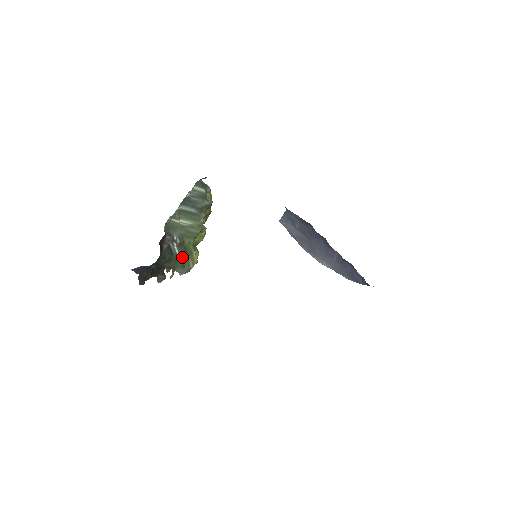
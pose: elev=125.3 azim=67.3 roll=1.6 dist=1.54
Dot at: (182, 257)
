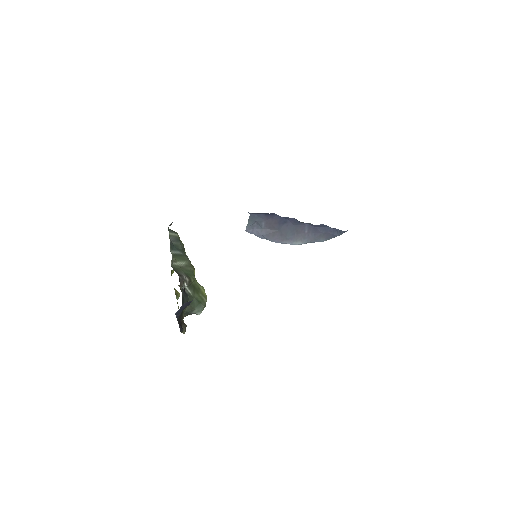
Dot at: (195, 295)
